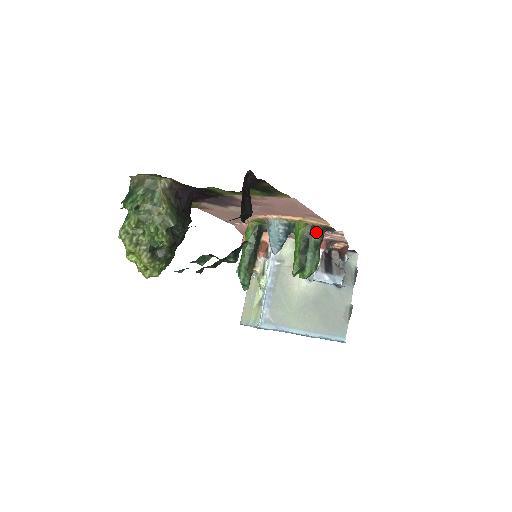
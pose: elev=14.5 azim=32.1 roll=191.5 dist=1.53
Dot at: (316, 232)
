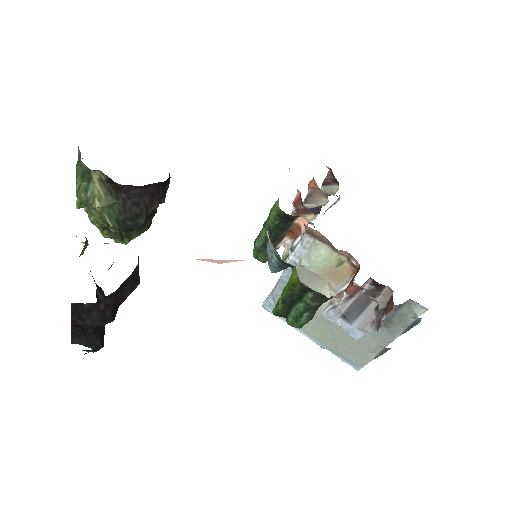
Dot at: (311, 295)
